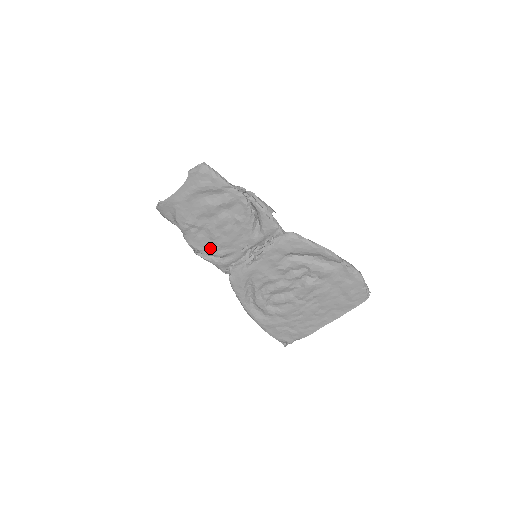
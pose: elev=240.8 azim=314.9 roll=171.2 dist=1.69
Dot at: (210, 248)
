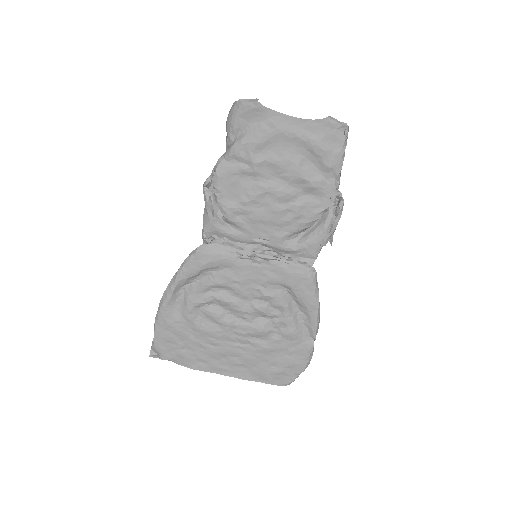
Dot at: (231, 201)
